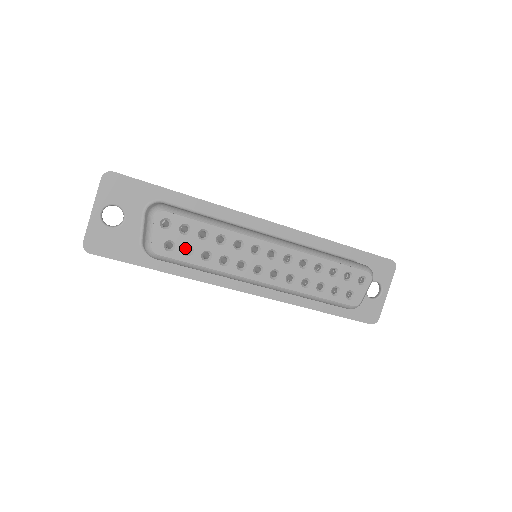
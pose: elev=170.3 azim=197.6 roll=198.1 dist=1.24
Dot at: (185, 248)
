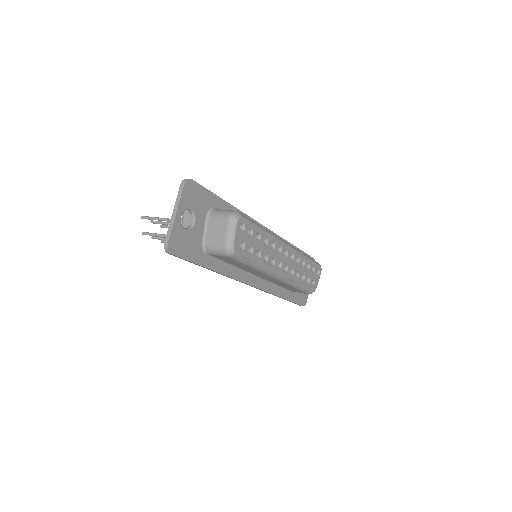
Dot at: occluded
